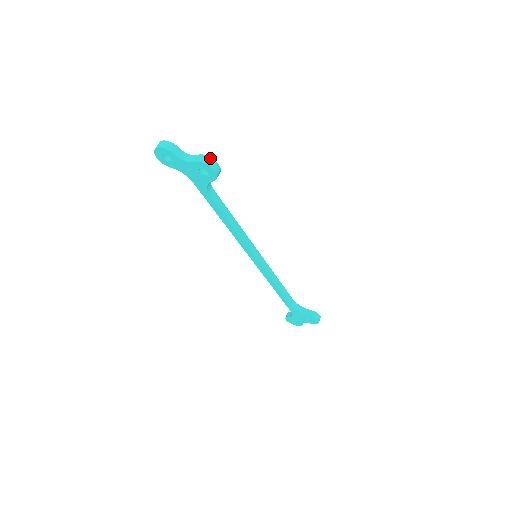
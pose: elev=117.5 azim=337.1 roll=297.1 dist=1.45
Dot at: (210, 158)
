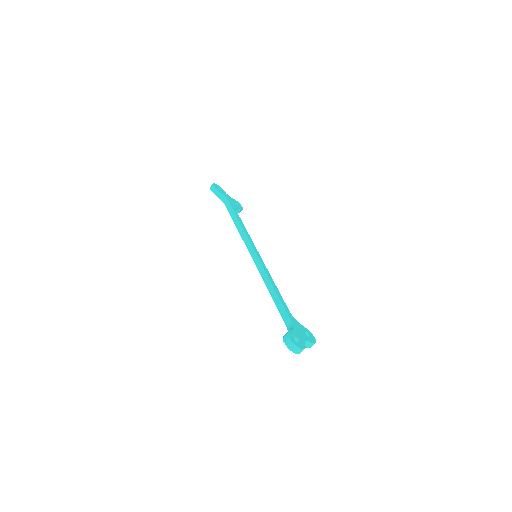
Dot at: occluded
